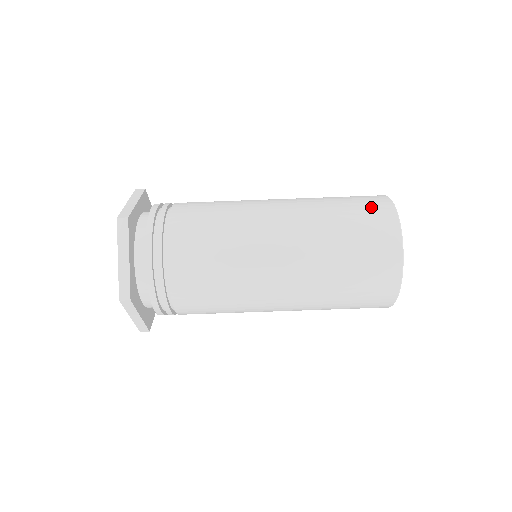
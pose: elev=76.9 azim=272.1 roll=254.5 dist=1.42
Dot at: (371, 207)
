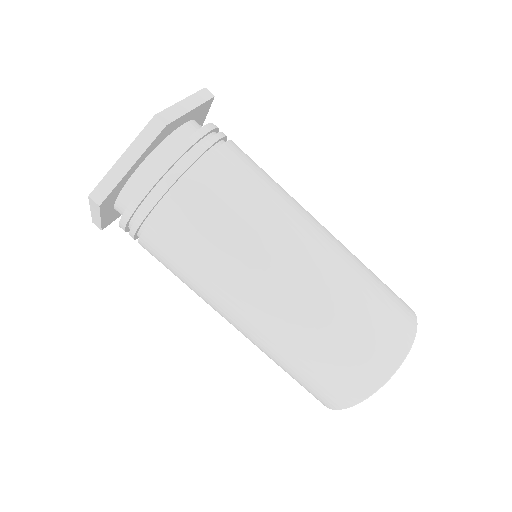
Dot at: (394, 323)
